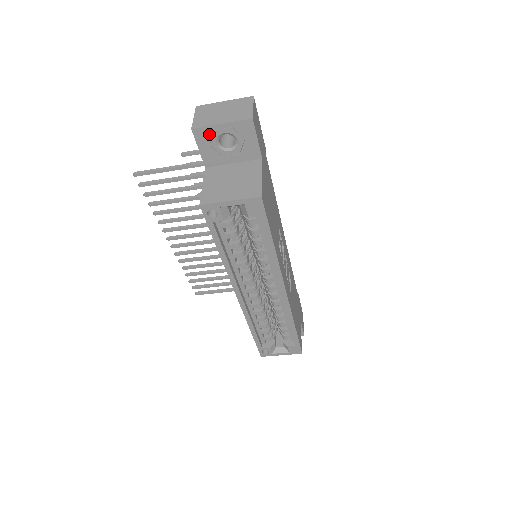
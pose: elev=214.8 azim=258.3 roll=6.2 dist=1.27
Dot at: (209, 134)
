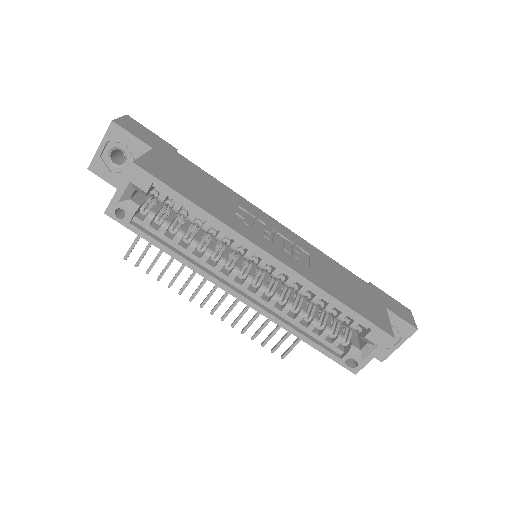
Dot at: (101, 162)
